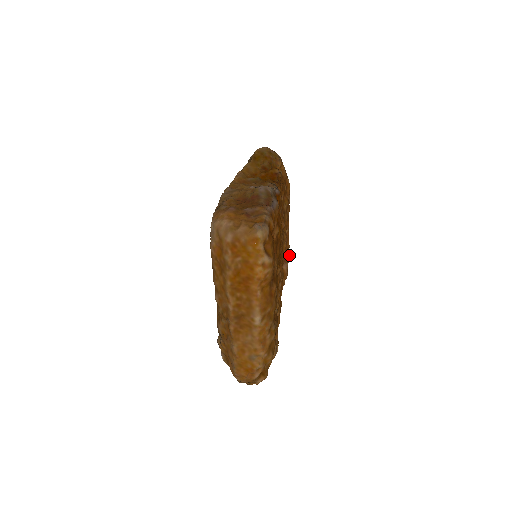
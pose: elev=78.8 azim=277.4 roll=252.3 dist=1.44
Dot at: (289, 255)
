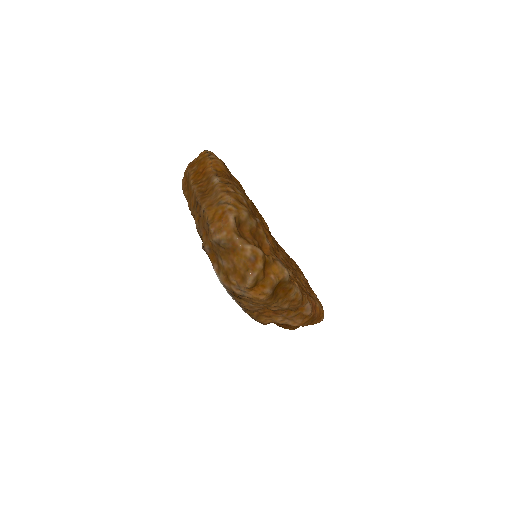
Dot at: (319, 301)
